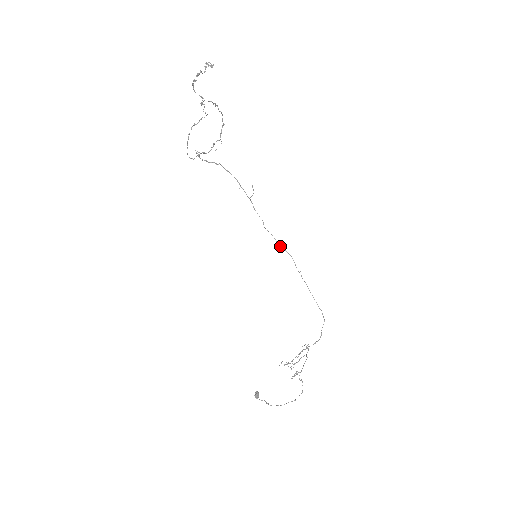
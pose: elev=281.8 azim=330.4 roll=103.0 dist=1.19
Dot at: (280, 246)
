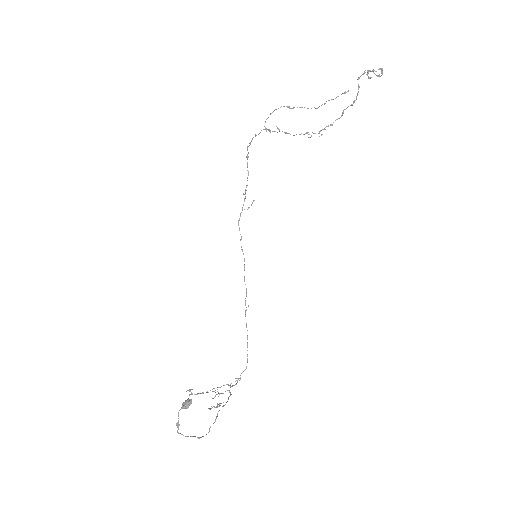
Dot at: (244, 270)
